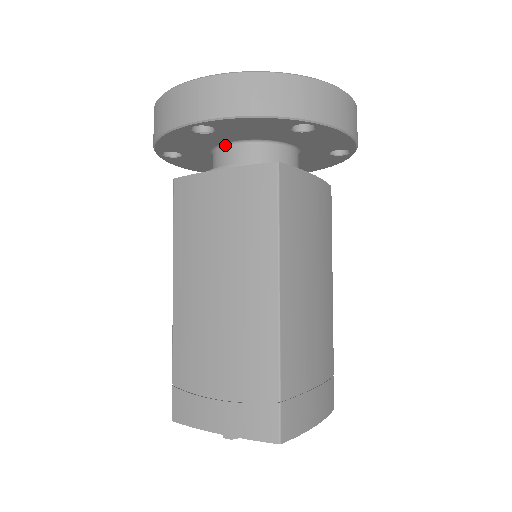
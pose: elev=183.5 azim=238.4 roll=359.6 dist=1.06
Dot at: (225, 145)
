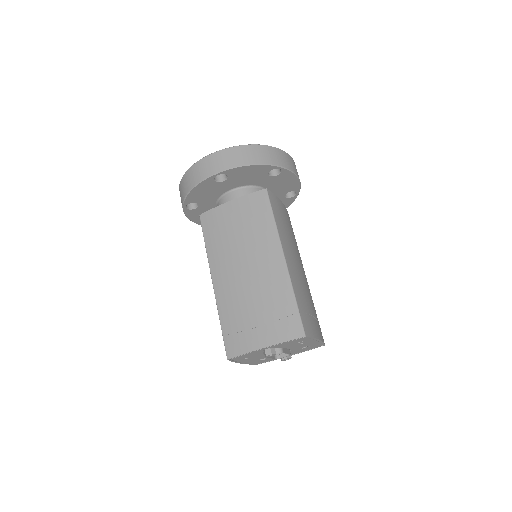
Dot at: (228, 192)
